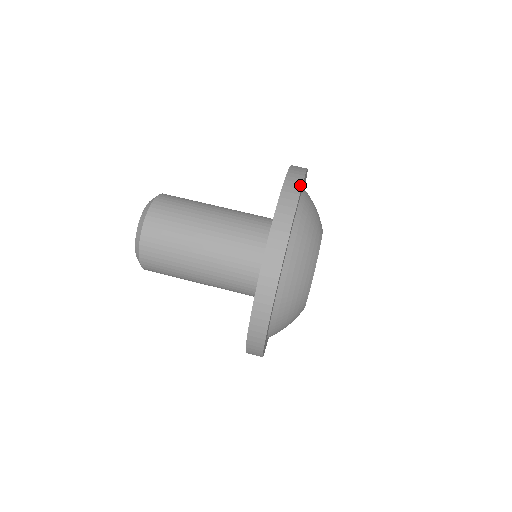
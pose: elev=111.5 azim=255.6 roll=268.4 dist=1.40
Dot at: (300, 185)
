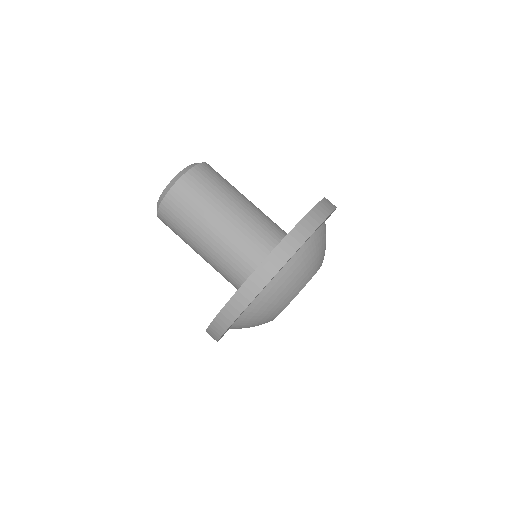
Dot at: (270, 278)
